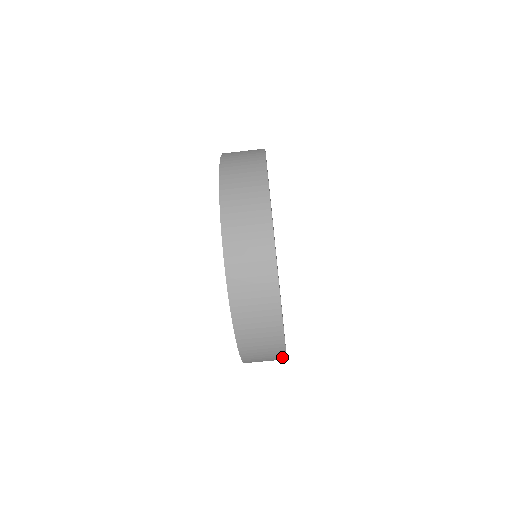
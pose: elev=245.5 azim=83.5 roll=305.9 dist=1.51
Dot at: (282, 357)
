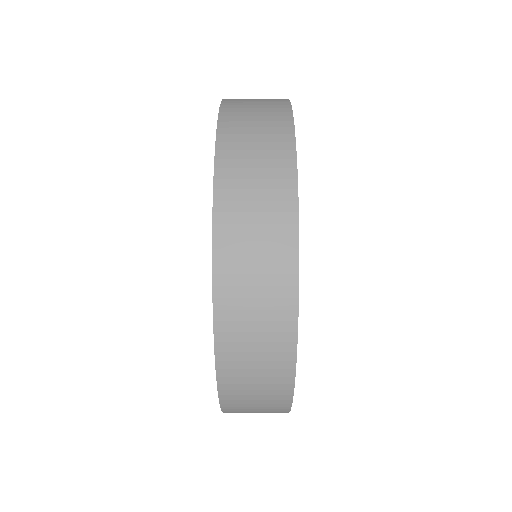
Dot at: occluded
